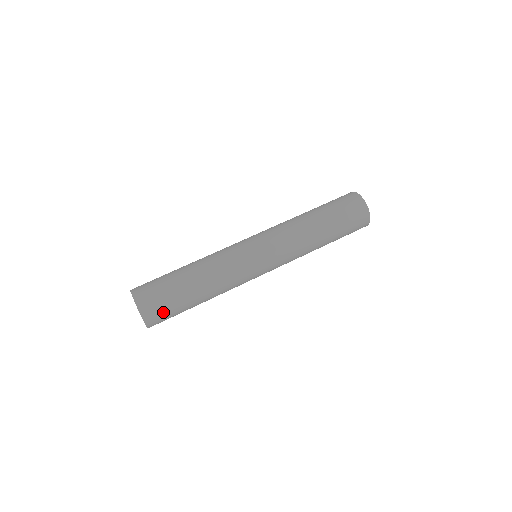
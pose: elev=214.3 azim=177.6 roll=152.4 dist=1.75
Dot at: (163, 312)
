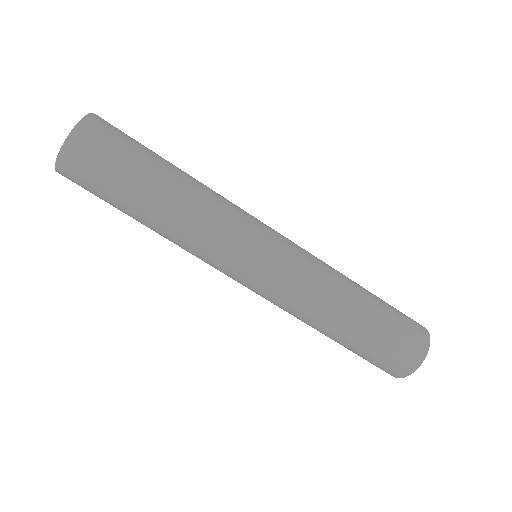
Dot at: (102, 153)
